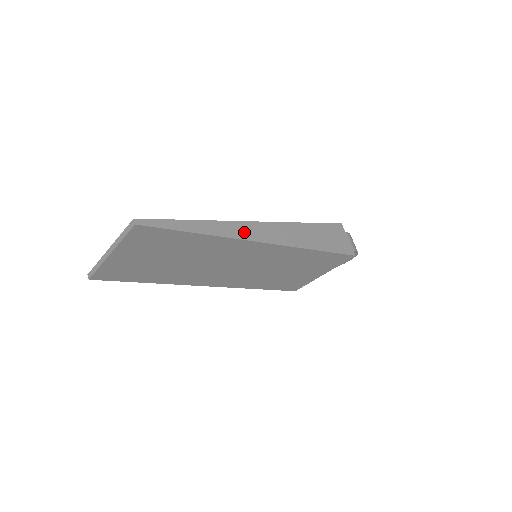
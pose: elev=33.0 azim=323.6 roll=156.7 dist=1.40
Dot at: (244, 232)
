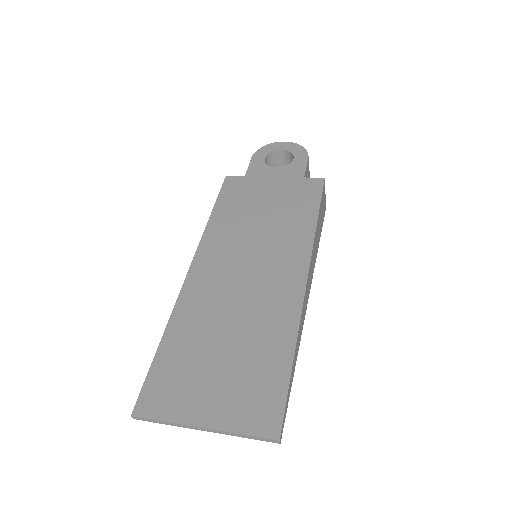
Dot at: (304, 311)
